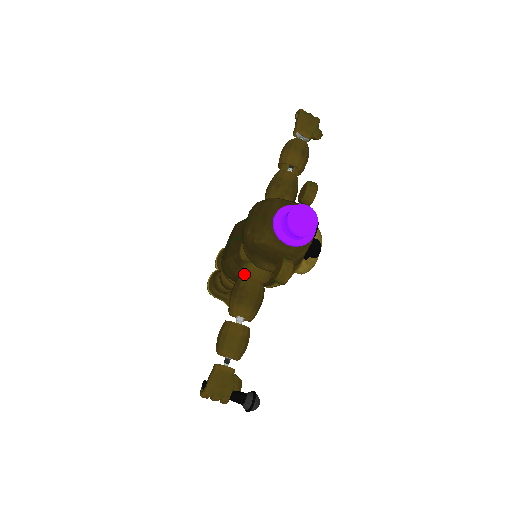
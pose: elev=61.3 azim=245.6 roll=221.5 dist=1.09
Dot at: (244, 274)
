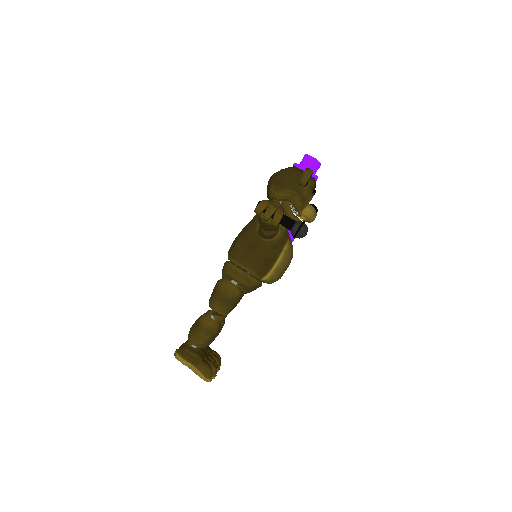
Dot at: occluded
